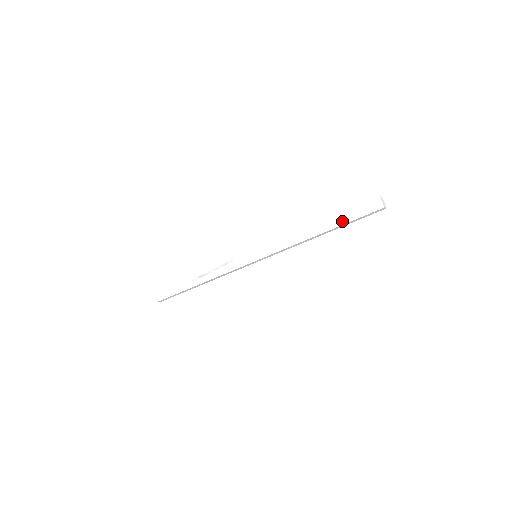
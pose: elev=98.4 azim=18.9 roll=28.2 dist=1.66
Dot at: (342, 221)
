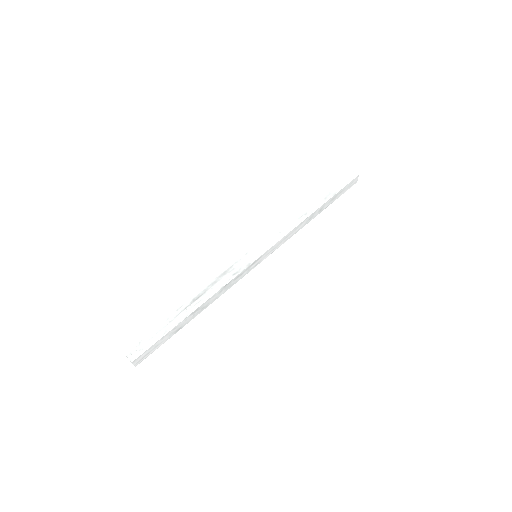
Dot at: (330, 194)
